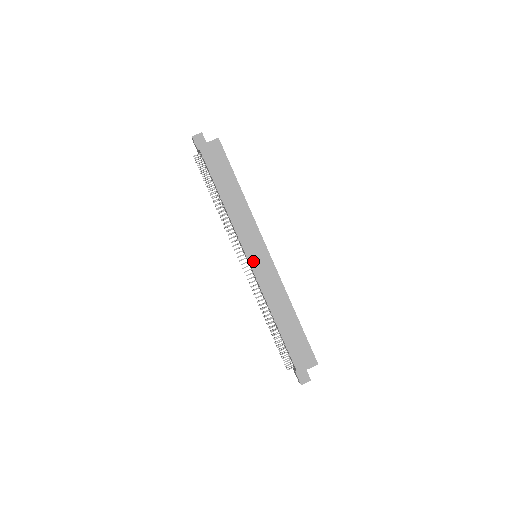
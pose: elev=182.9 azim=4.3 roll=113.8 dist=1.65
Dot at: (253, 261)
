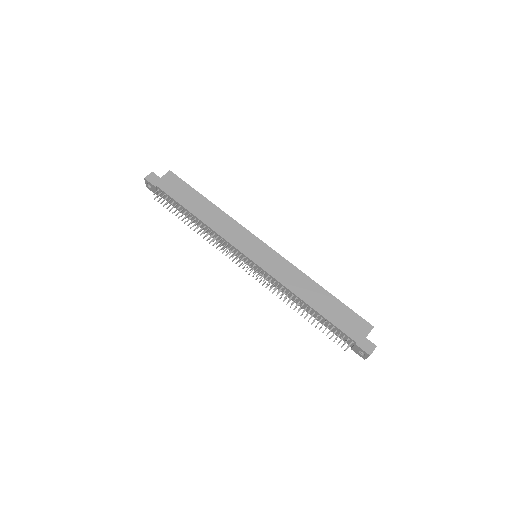
Dot at: (256, 259)
